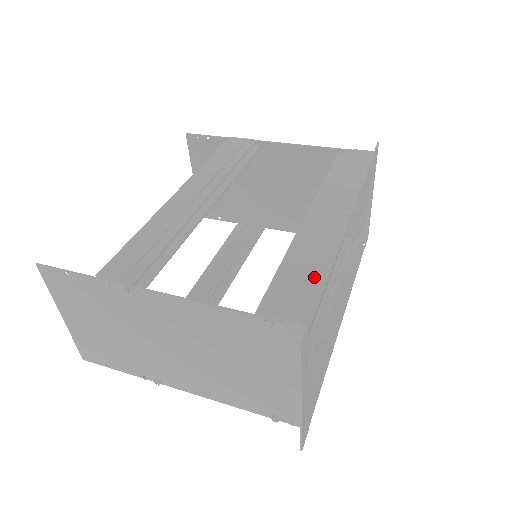
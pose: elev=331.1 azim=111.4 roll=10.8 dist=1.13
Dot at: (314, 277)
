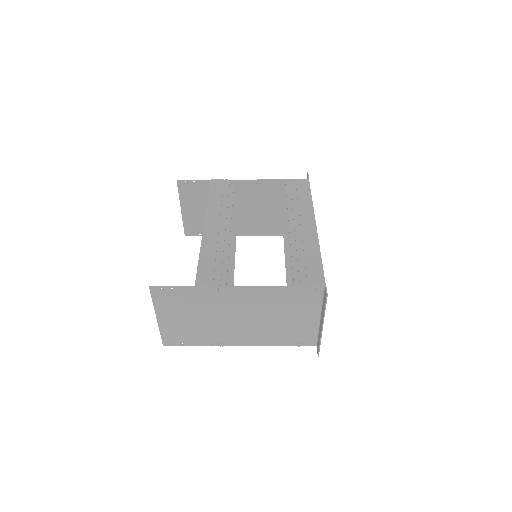
Dot at: (315, 261)
